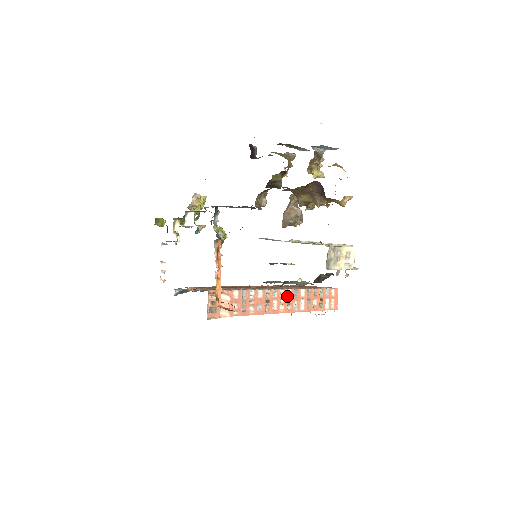
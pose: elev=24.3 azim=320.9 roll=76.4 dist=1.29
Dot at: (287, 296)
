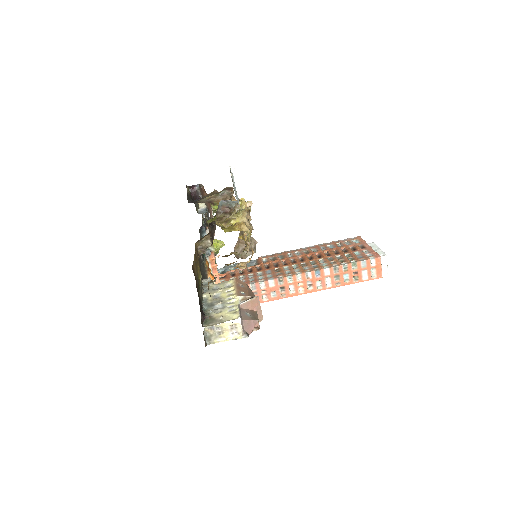
Dot at: (306, 279)
